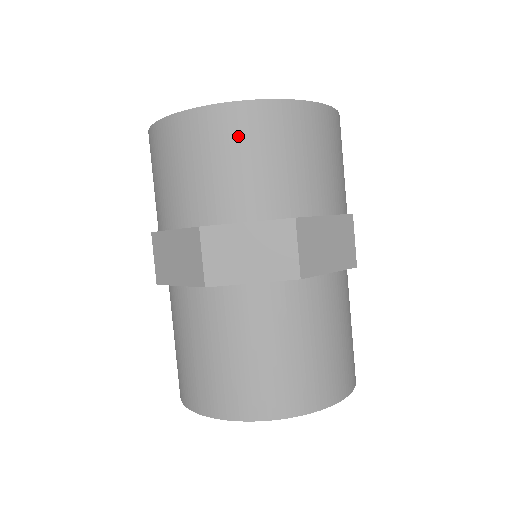
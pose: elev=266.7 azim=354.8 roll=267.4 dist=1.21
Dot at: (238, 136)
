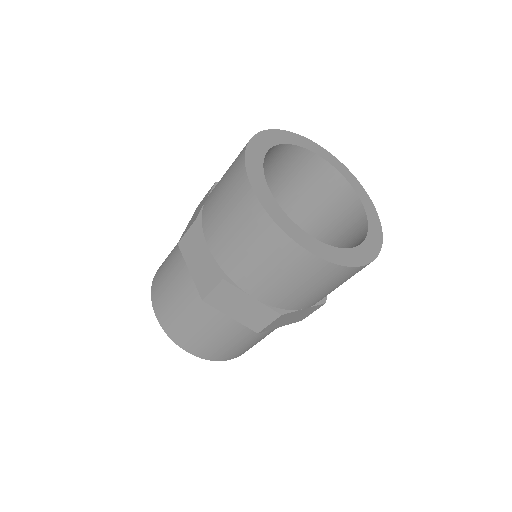
Dot at: (240, 210)
